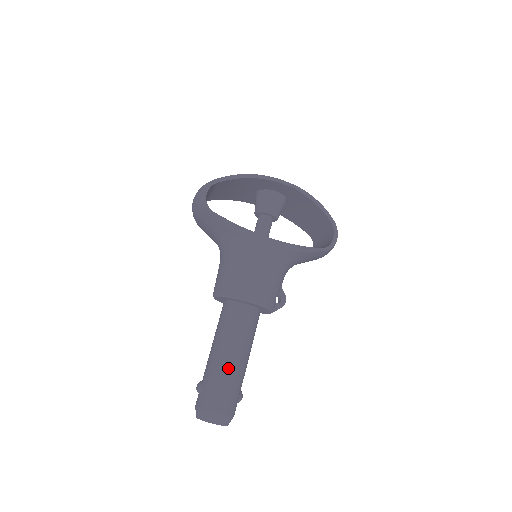
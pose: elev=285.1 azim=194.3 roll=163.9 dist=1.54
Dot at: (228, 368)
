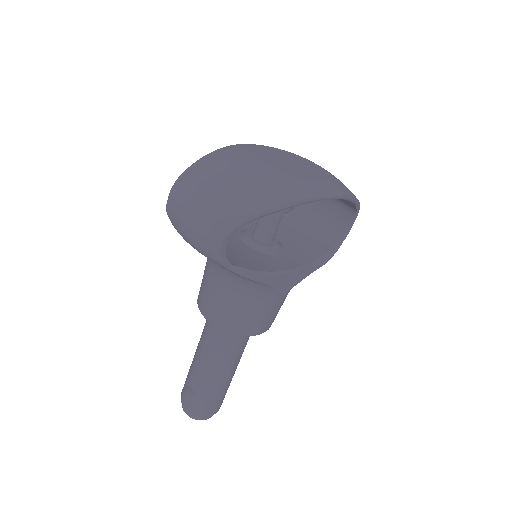
Dot at: (225, 383)
